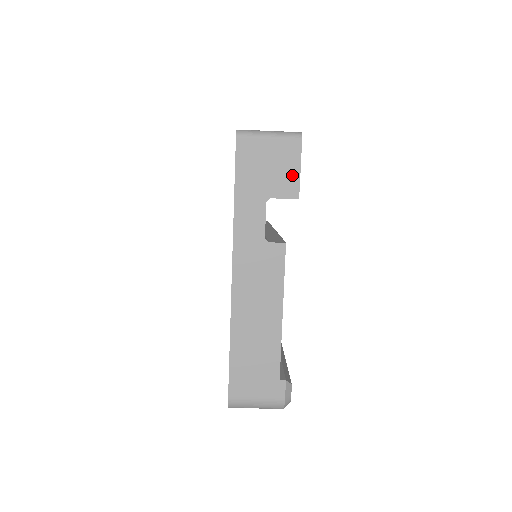
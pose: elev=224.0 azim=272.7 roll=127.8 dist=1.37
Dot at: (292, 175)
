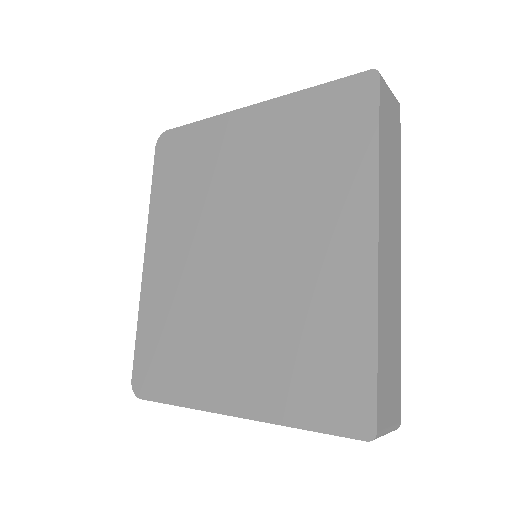
Dot at: occluded
